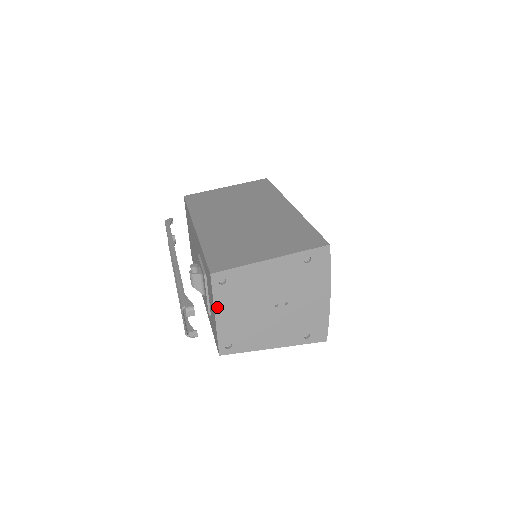
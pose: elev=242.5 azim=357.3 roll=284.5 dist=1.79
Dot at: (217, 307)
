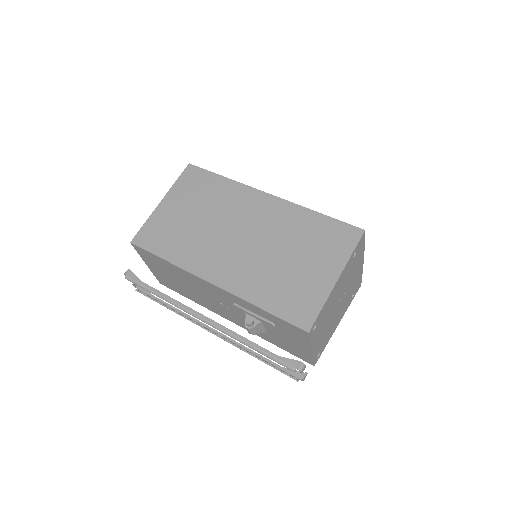
Dot at: (312, 345)
